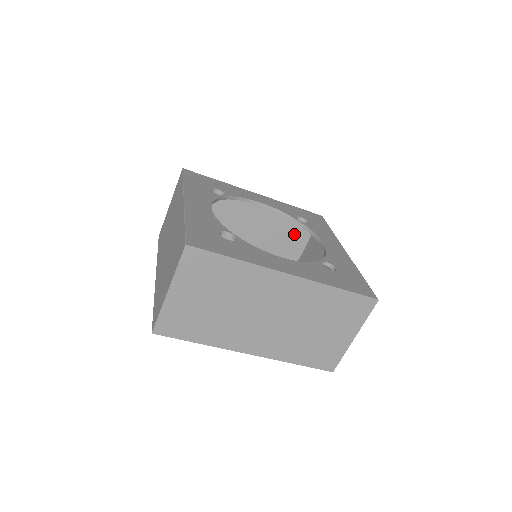
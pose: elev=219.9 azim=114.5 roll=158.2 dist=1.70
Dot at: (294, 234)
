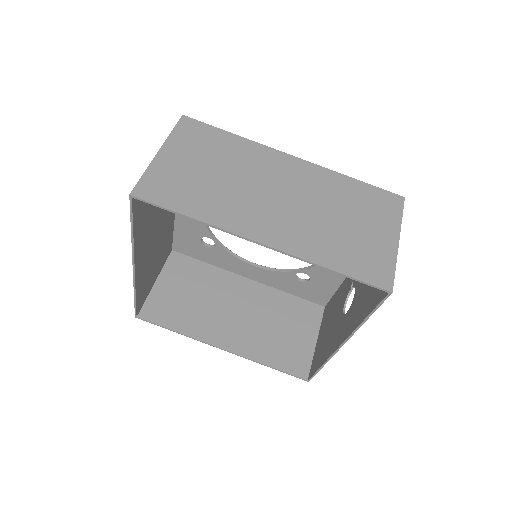
Dot at: (299, 324)
